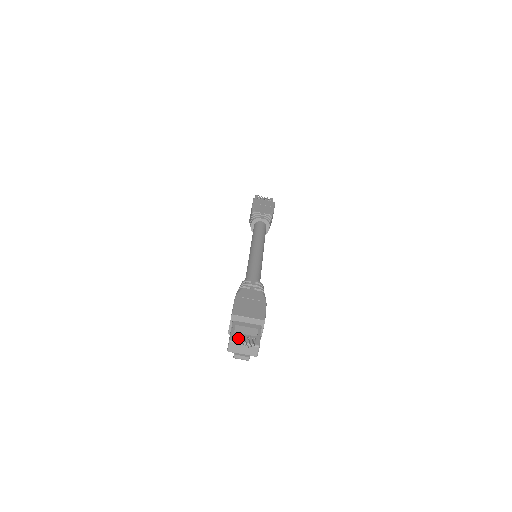
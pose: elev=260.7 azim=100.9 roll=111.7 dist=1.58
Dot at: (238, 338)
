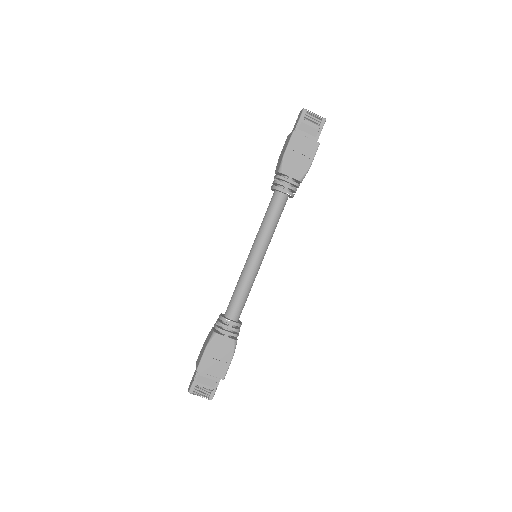
Dot at: (197, 389)
